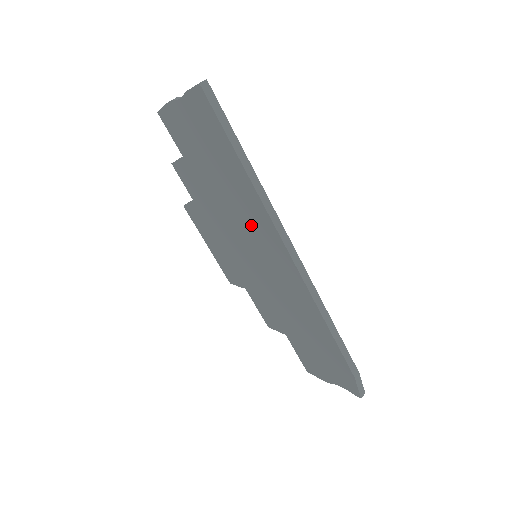
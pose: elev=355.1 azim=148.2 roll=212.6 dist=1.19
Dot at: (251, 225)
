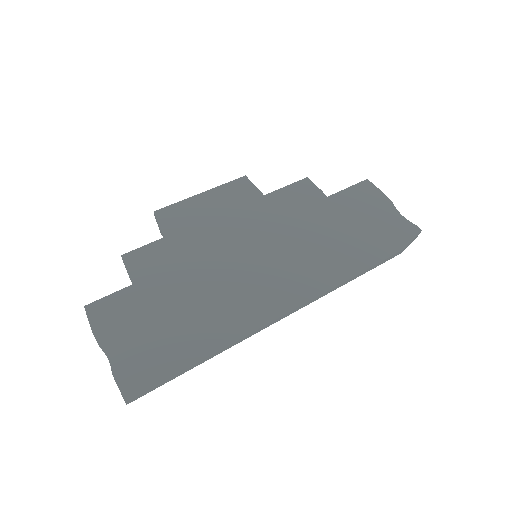
Dot at: occluded
